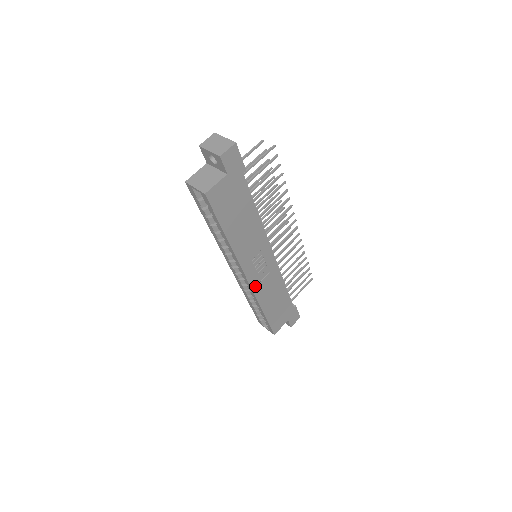
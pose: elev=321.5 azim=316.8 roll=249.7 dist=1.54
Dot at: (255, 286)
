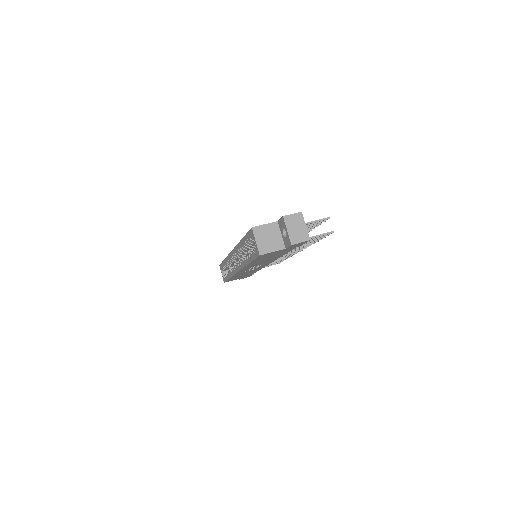
Dot at: (239, 273)
